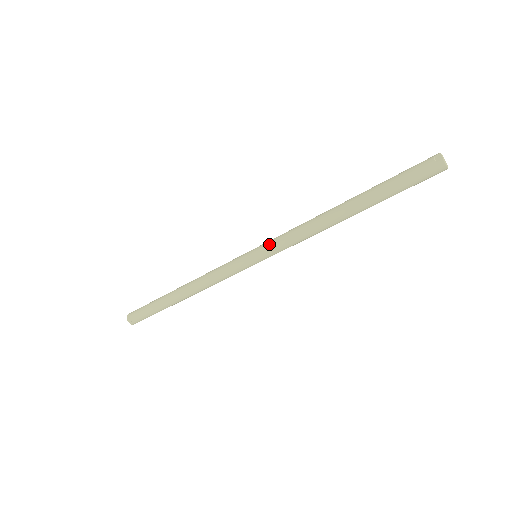
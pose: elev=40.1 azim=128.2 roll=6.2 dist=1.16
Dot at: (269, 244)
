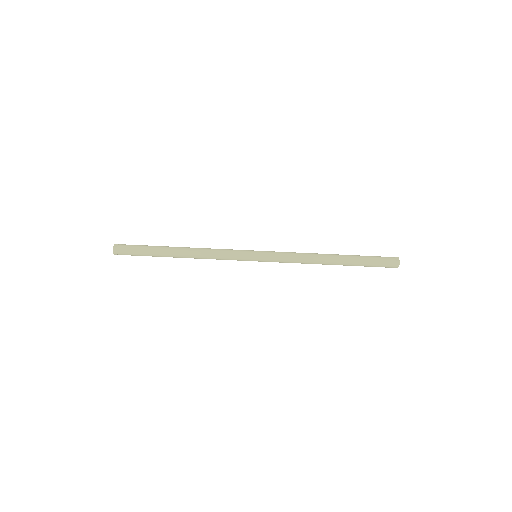
Dot at: (273, 253)
